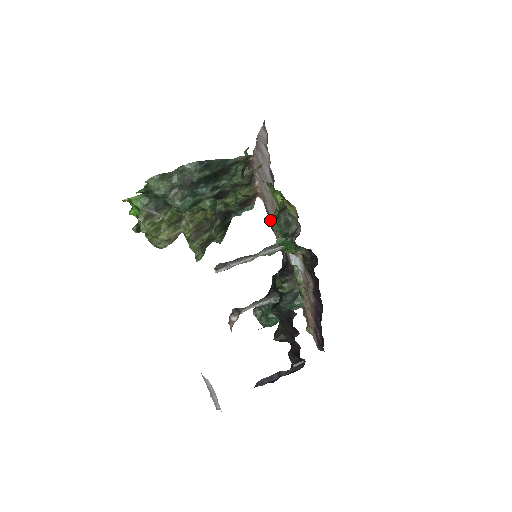
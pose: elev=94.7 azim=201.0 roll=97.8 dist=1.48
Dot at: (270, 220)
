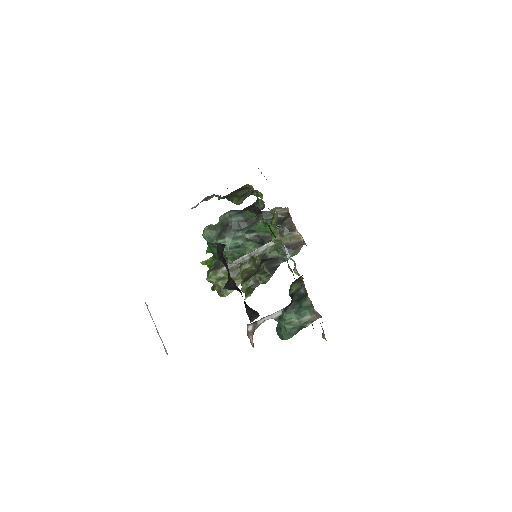
Dot at: occluded
